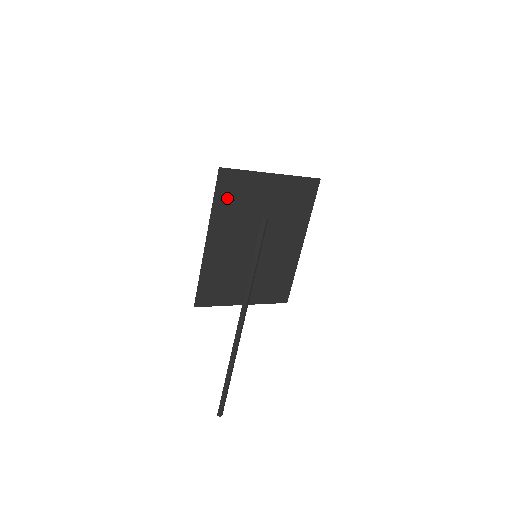
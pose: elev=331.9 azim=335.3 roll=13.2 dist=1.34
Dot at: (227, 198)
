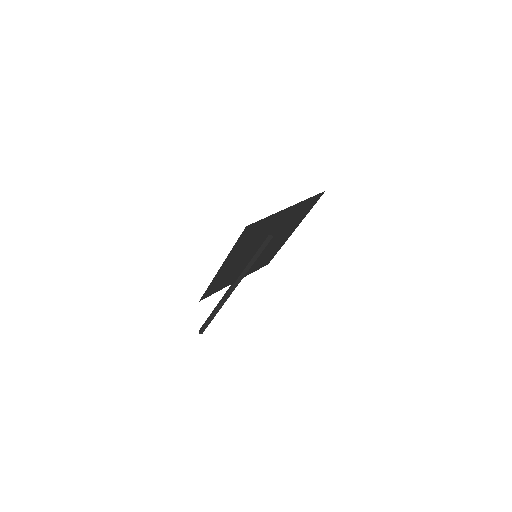
Dot at: (246, 239)
